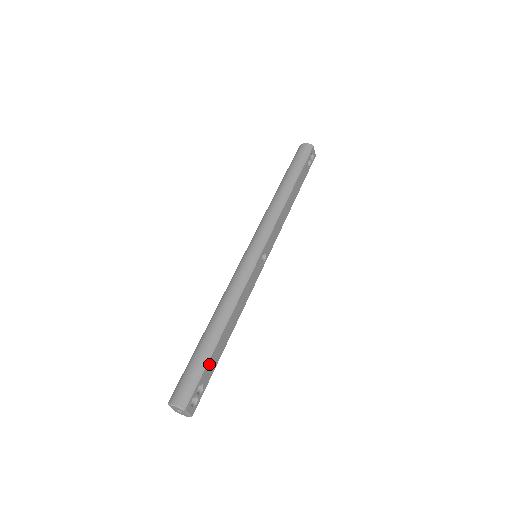
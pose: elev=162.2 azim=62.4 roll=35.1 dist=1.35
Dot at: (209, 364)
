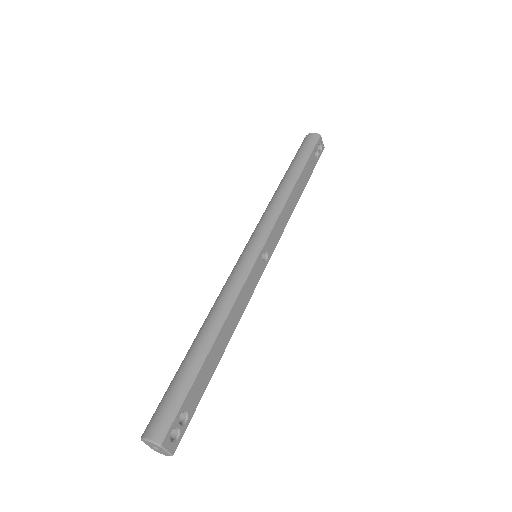
Dot at: (195, 385)
